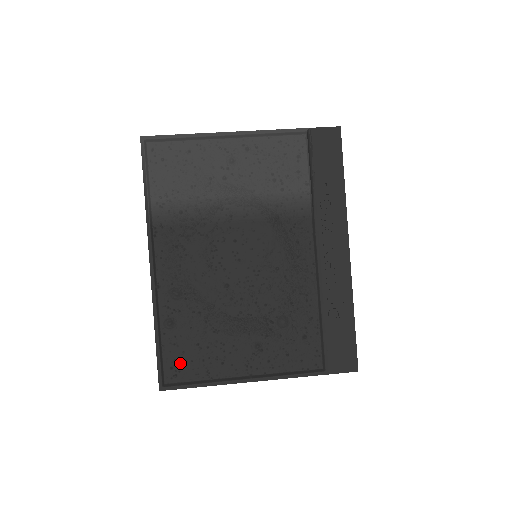
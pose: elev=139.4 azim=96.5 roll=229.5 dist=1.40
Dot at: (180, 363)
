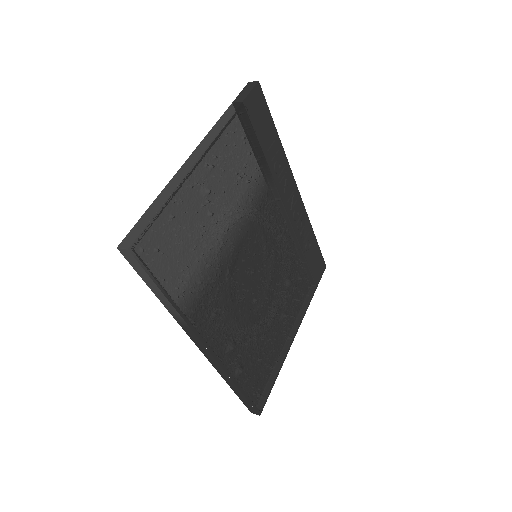
Dot at: (256, 384)
